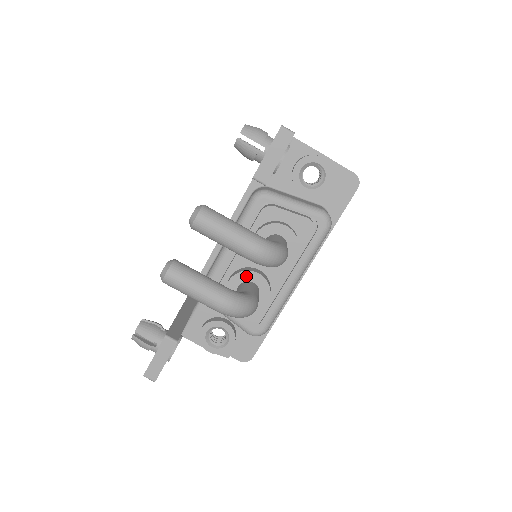
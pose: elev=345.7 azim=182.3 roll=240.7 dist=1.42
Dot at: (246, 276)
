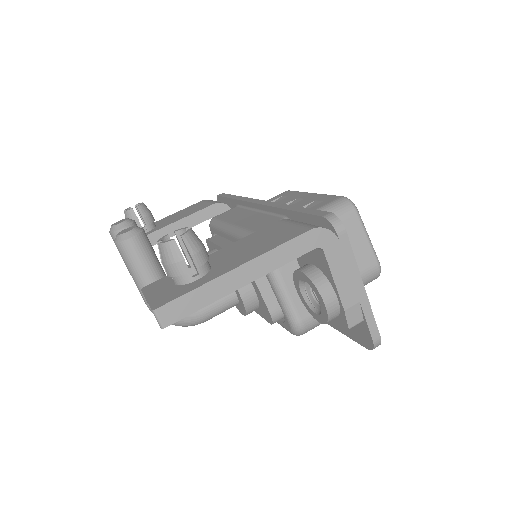
Dot at: occluded
